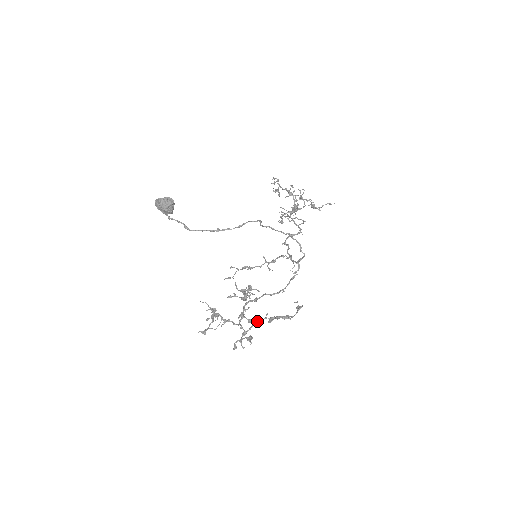
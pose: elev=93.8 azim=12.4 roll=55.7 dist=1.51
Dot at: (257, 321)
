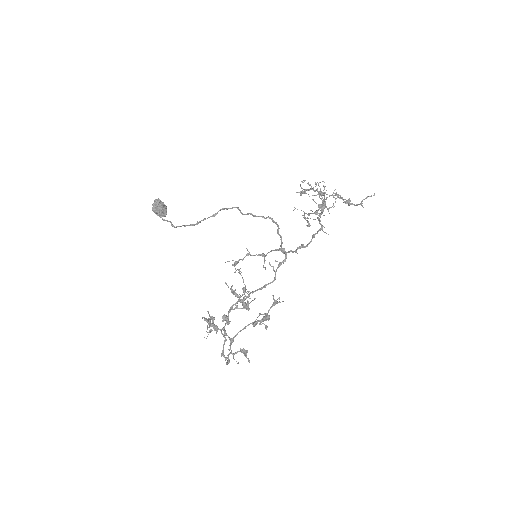
Dot at: (244, 327)
